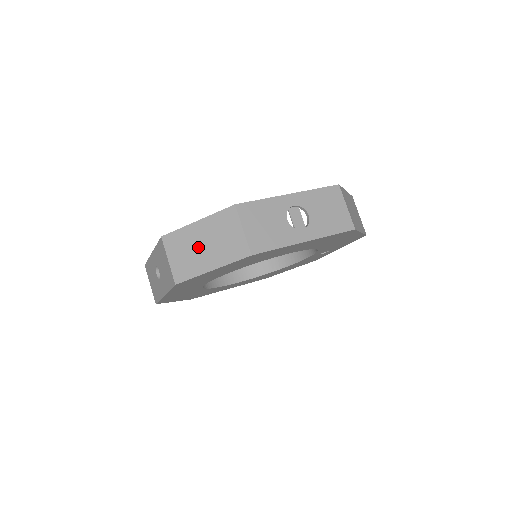
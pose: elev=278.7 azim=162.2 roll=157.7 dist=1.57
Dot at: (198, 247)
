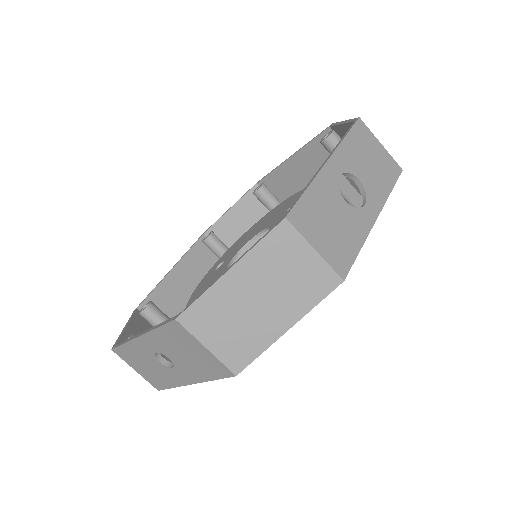
Dot at: (250, 307)
